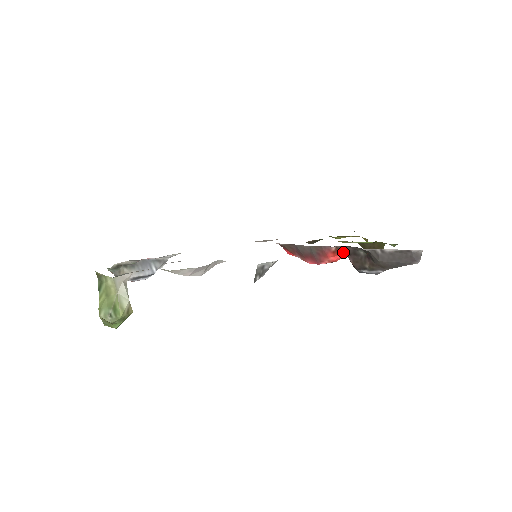
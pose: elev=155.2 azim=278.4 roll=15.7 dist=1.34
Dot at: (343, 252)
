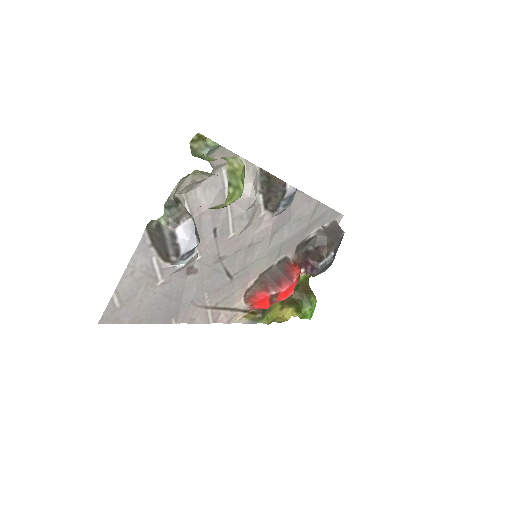
Dot at: (299, 262)
